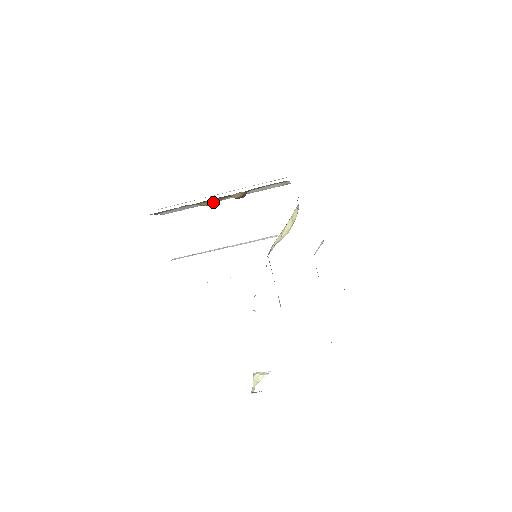
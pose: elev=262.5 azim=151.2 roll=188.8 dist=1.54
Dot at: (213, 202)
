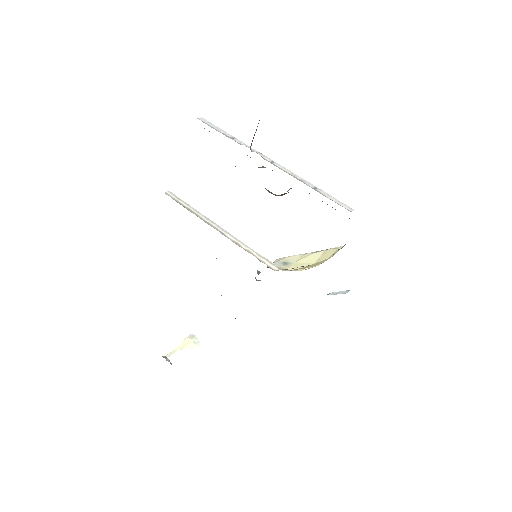
Dot at: occluded
